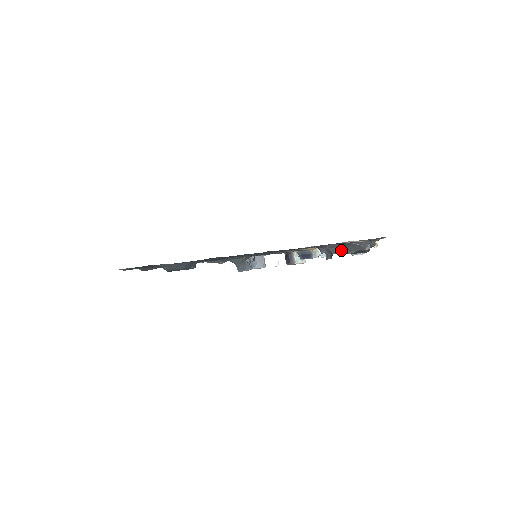
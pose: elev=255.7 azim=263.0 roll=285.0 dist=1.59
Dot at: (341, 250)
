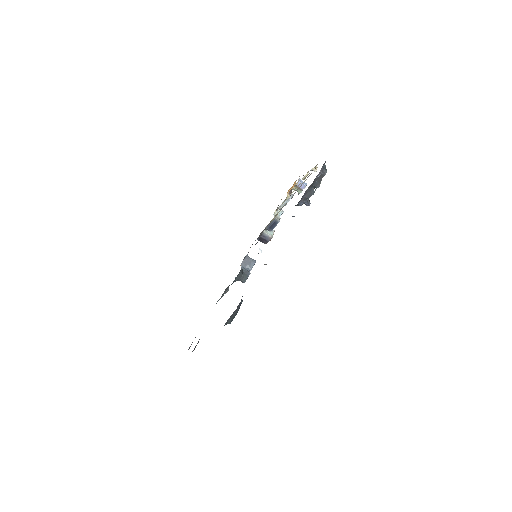
Dot at: (312, 190)
